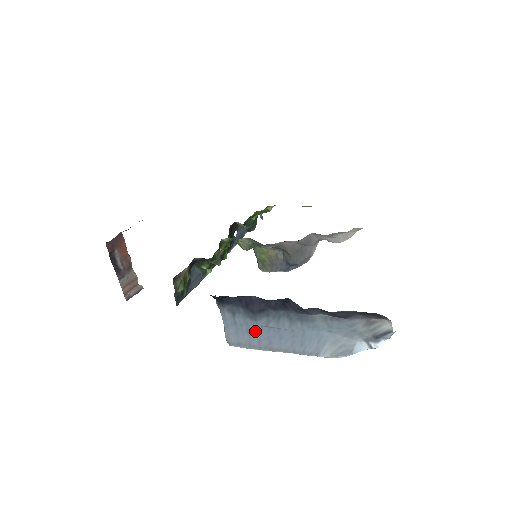
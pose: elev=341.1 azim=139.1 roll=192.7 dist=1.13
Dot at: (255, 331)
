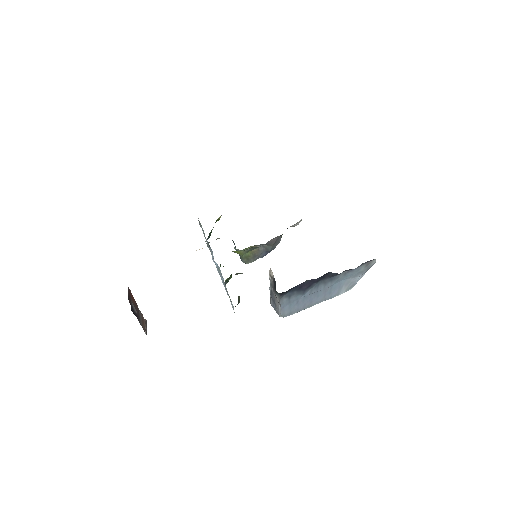
Dot at: (302, 300)
